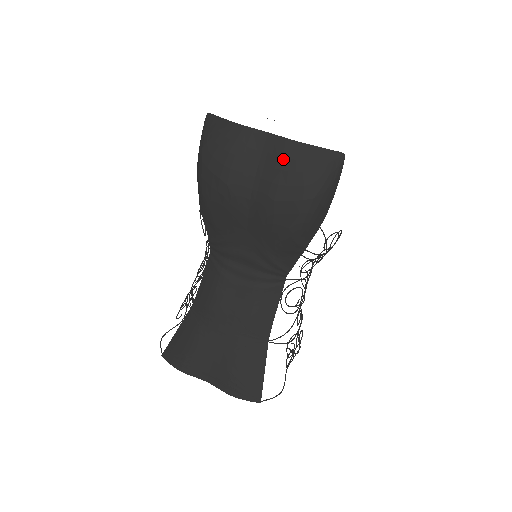
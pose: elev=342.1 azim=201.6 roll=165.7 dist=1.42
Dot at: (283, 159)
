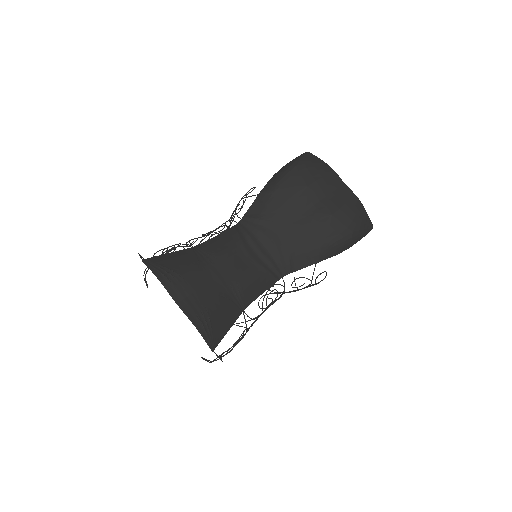
Dot at: (349, 200)
